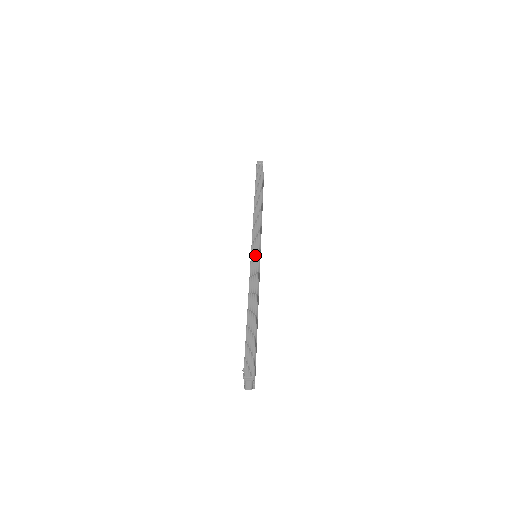
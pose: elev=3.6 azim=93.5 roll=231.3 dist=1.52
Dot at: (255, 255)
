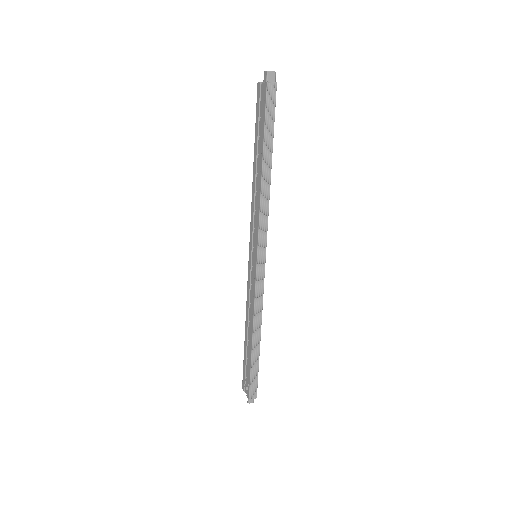
Dot at: (261, 272)
